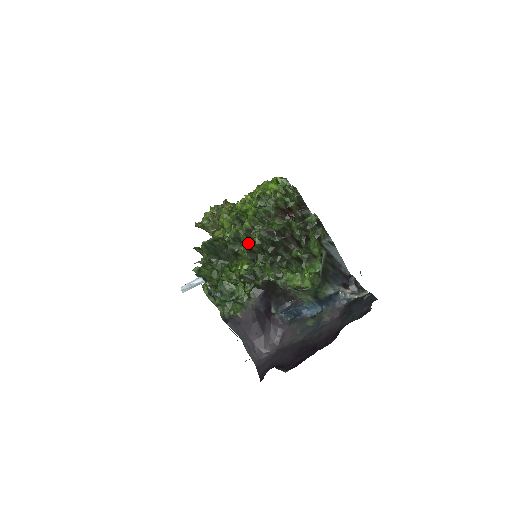
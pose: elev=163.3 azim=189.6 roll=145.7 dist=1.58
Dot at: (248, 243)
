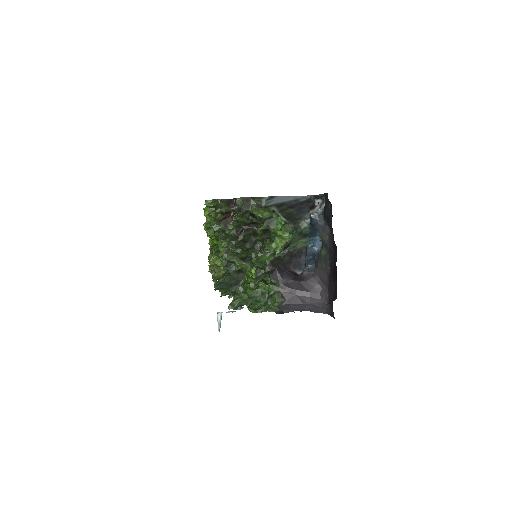
Dot at: (237, 257)
